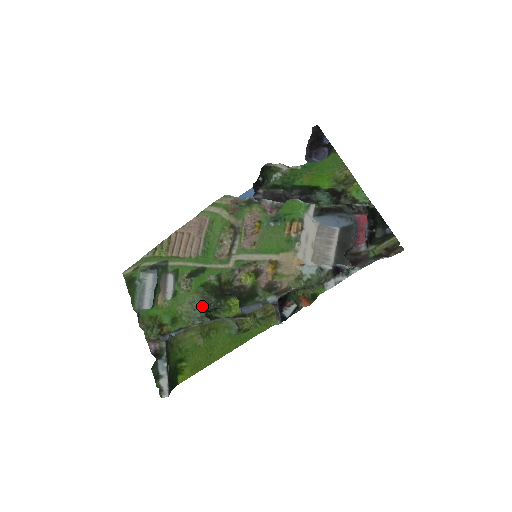
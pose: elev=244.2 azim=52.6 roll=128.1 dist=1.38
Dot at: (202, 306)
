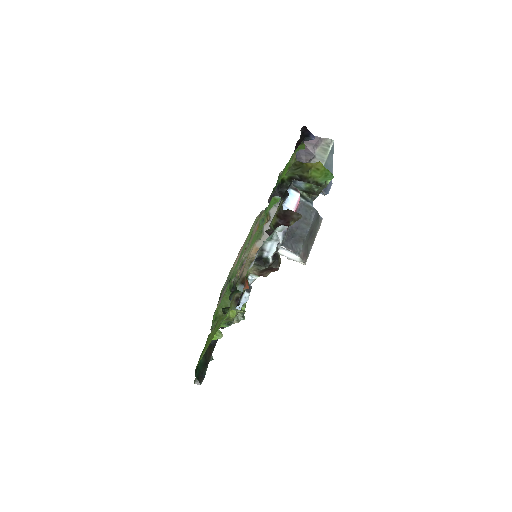
Dot at: occluded
